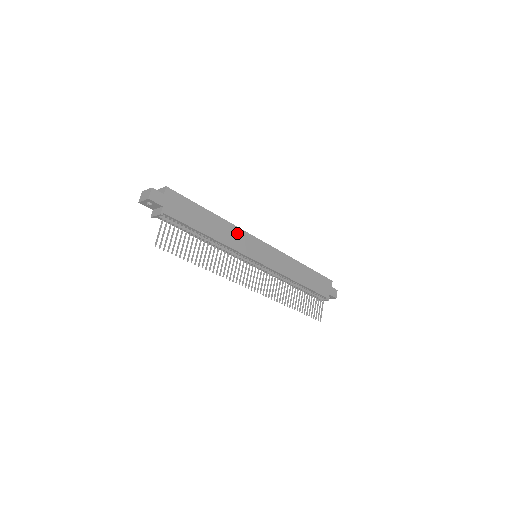
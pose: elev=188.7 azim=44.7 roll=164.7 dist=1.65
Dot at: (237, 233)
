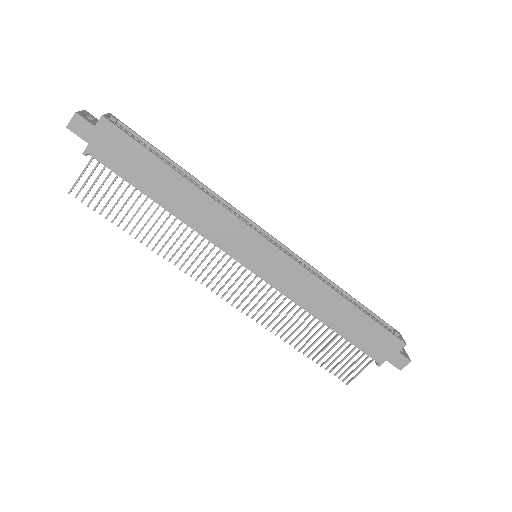
Dot at: (219, 215)
